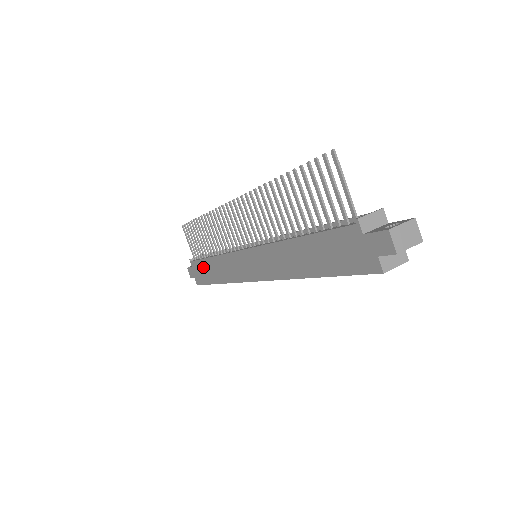
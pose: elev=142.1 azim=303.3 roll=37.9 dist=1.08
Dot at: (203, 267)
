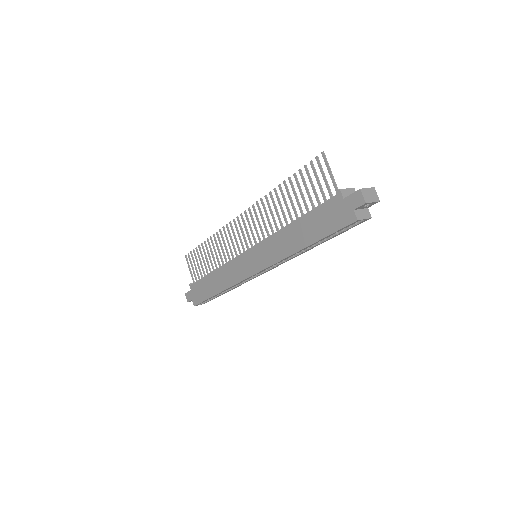
Dot at: (204, 284)
